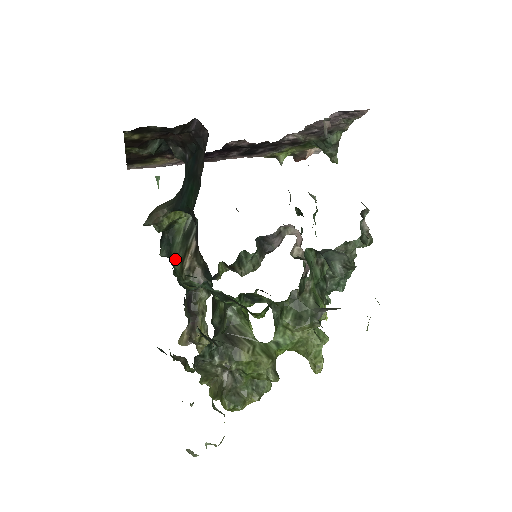
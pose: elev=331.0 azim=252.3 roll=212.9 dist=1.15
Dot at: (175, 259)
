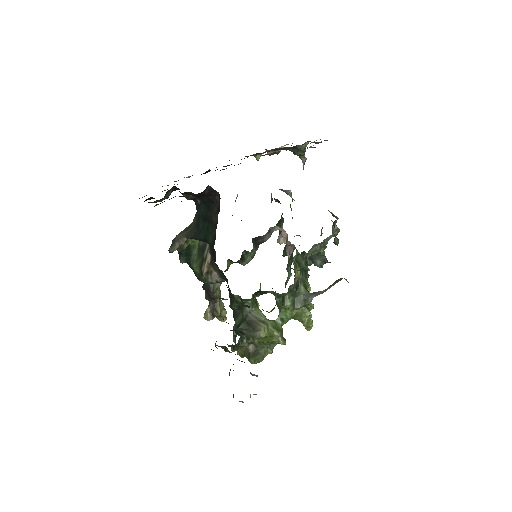
Dot at: (194, 266)
